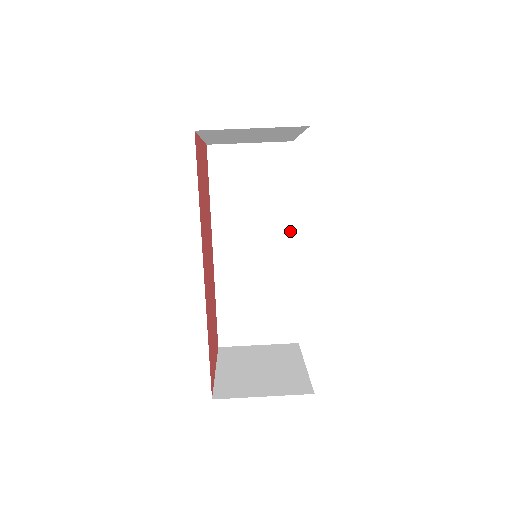
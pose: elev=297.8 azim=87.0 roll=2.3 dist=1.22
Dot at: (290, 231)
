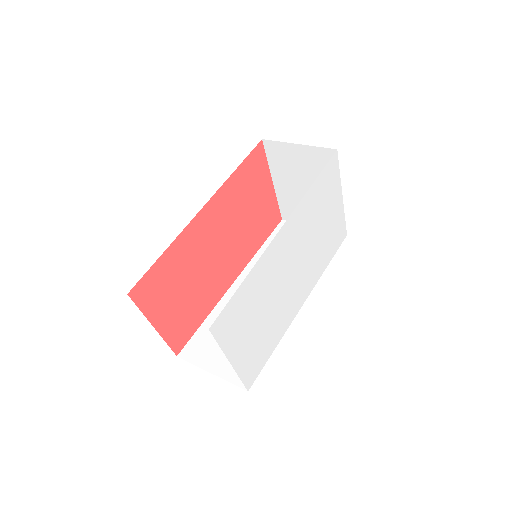
Dot at: occluded
